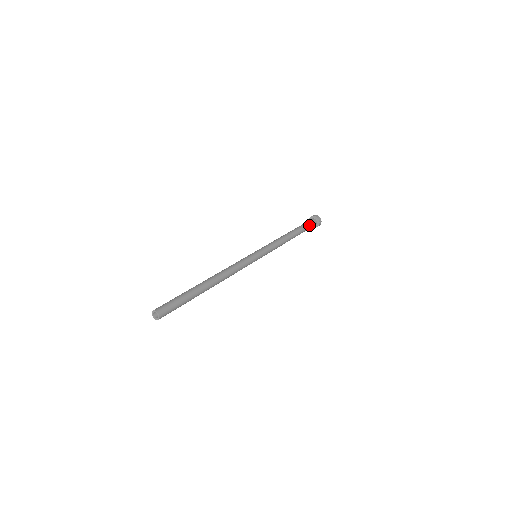
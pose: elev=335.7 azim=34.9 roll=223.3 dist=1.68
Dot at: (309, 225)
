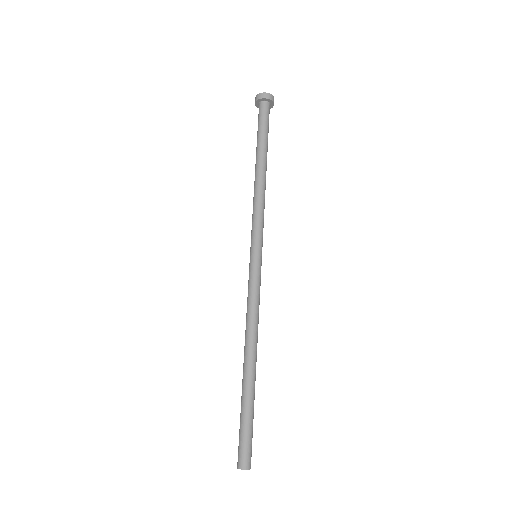
Dot at: (265, 123)
